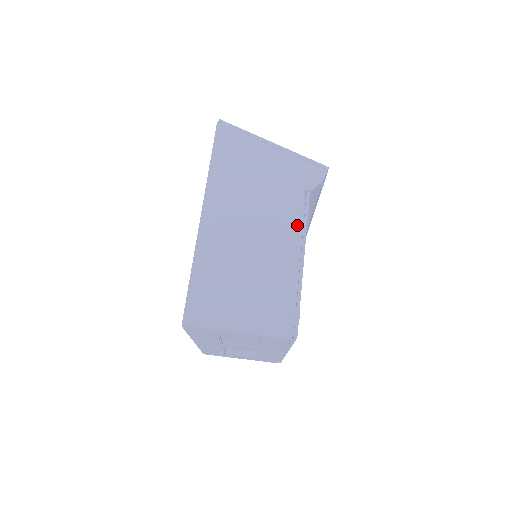
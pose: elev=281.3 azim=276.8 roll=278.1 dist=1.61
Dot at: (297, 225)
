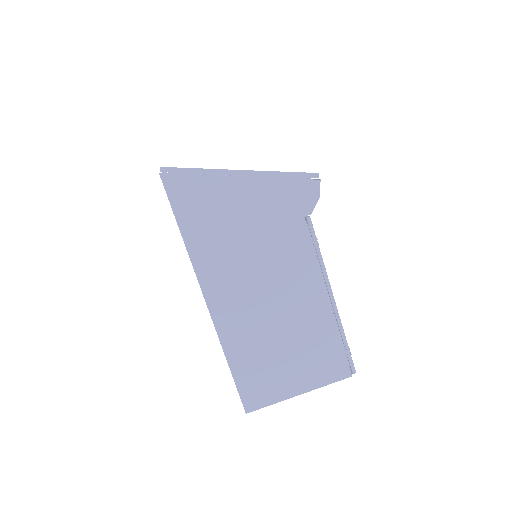
Dot at: (312, 263)
